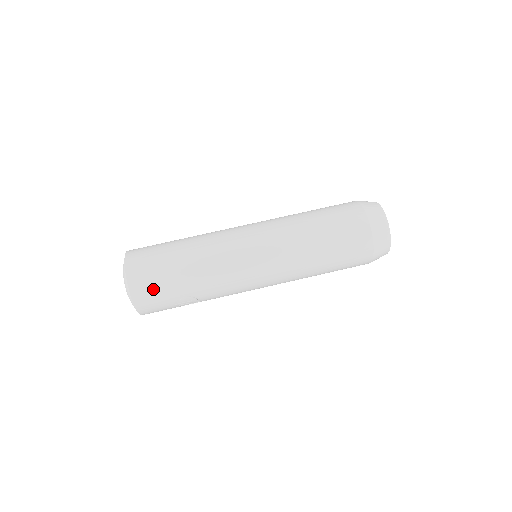
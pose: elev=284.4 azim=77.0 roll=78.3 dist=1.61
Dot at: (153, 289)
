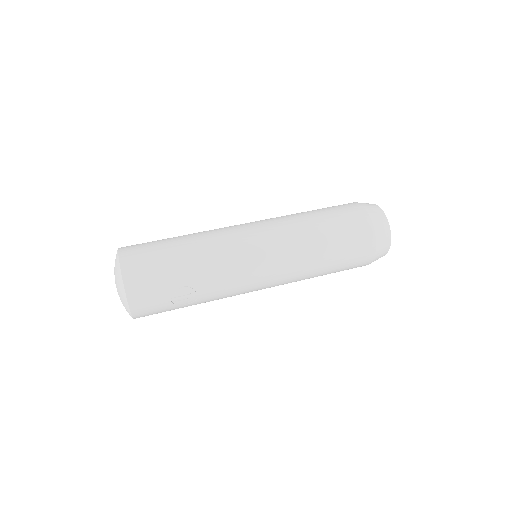
Dot at: (148, 274)
